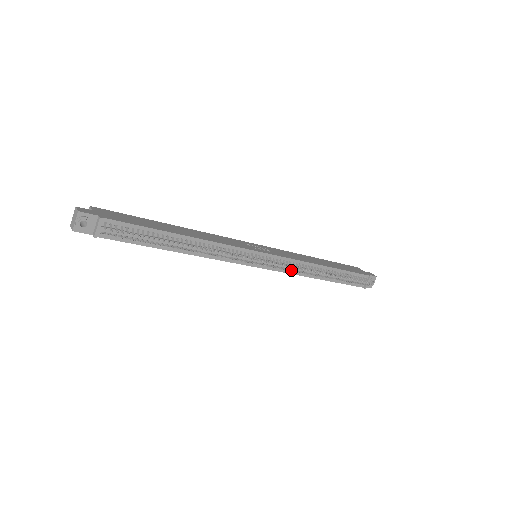
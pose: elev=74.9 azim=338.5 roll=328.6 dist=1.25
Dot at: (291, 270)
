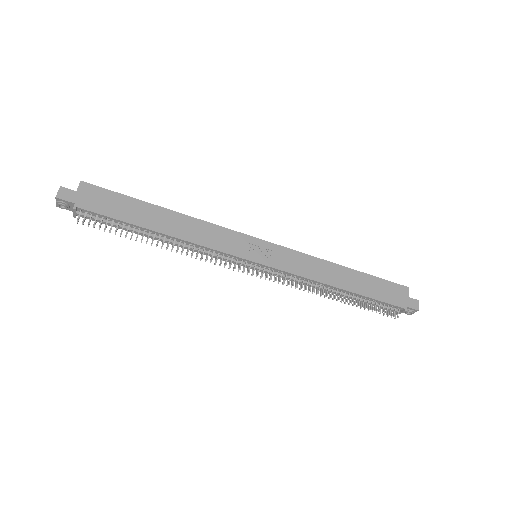
Dot at: (287, 284)
